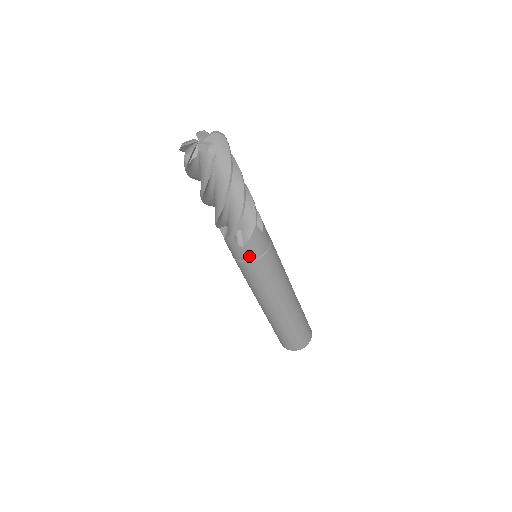
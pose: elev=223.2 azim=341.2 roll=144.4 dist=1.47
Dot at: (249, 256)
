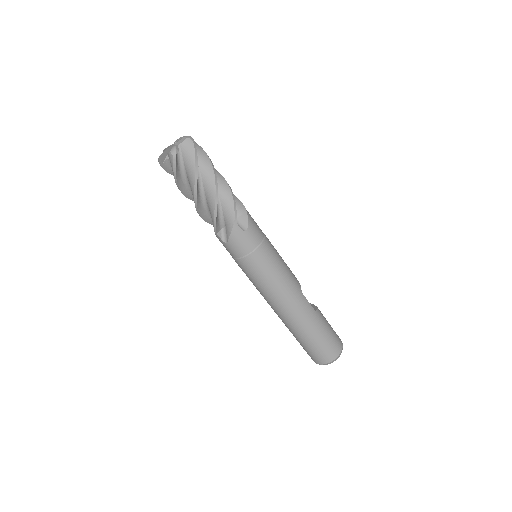
Dot at: (236, 253)
